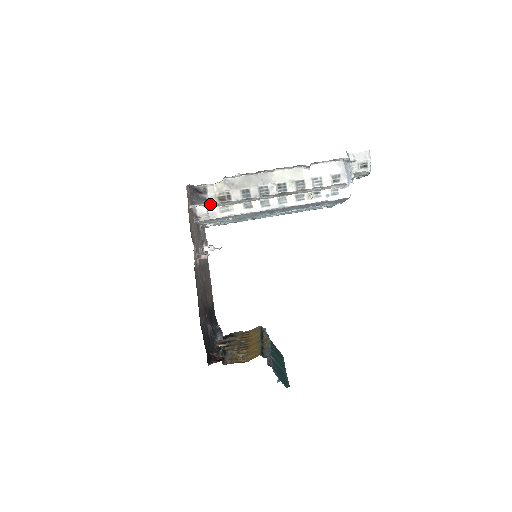
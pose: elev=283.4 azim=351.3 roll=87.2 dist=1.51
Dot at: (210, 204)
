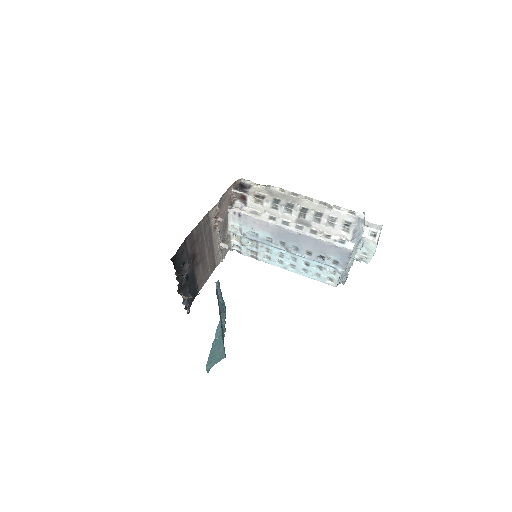
Dot at: (247, 194)
